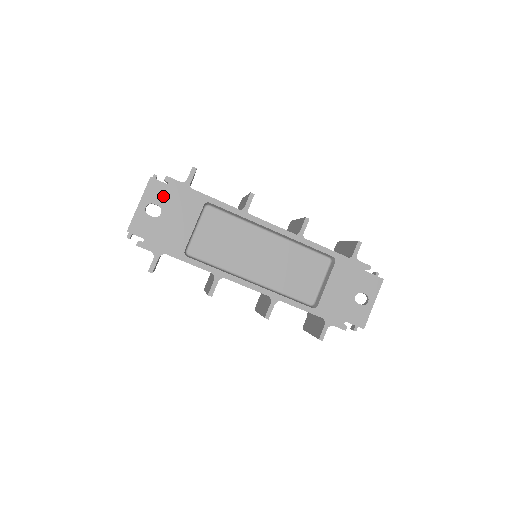
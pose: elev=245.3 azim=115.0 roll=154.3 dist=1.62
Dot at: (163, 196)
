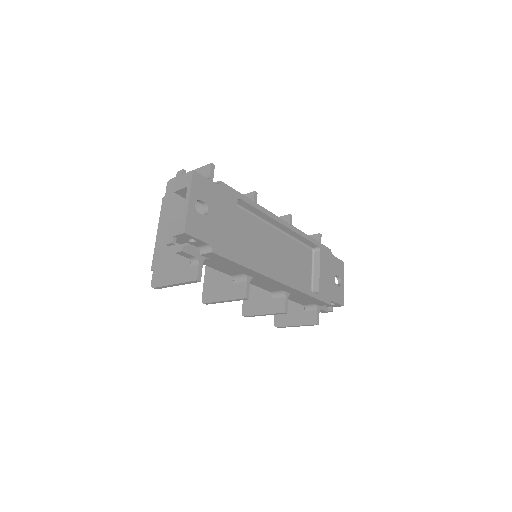
Dot at: (207, 192)
